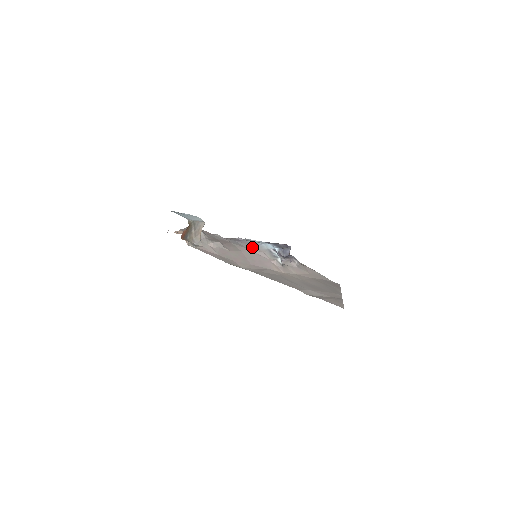
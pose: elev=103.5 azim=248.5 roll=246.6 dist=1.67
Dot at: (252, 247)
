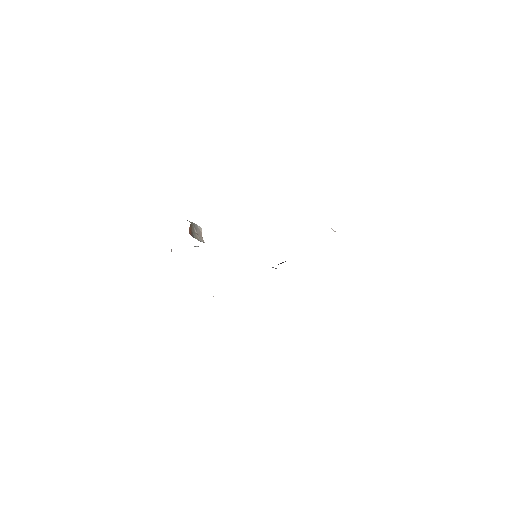
Dot at: occluded
